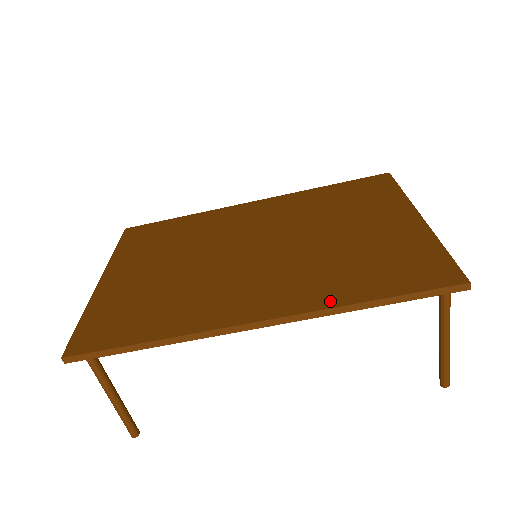
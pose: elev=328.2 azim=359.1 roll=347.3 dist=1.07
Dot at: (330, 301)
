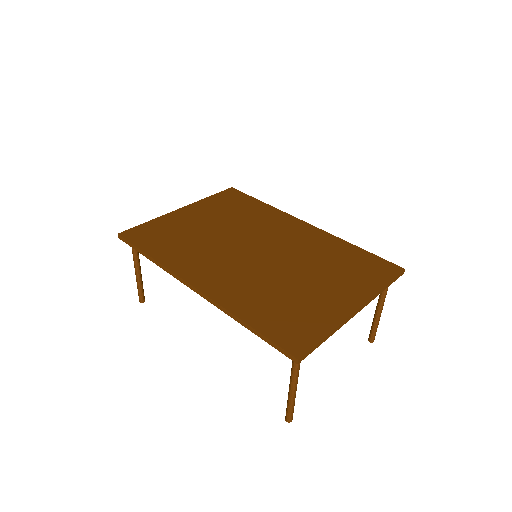
Dot at: (232, 306)
